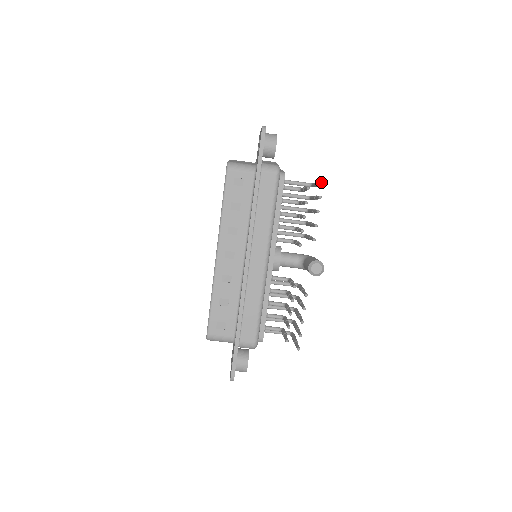
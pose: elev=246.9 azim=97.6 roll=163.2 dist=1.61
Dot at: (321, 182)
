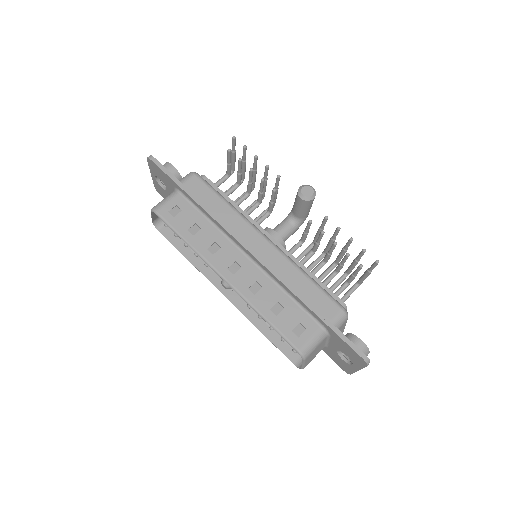
Dot at: (232, 137)
